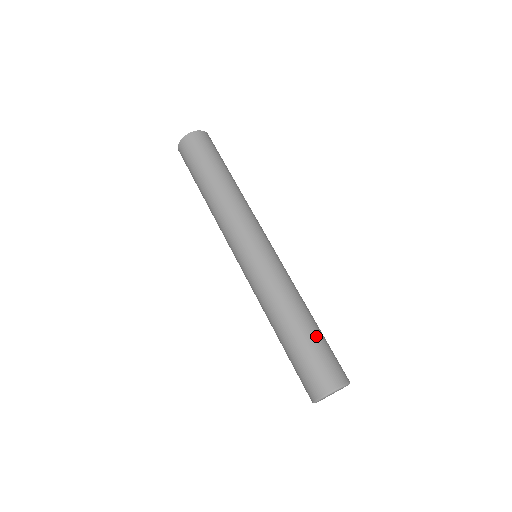
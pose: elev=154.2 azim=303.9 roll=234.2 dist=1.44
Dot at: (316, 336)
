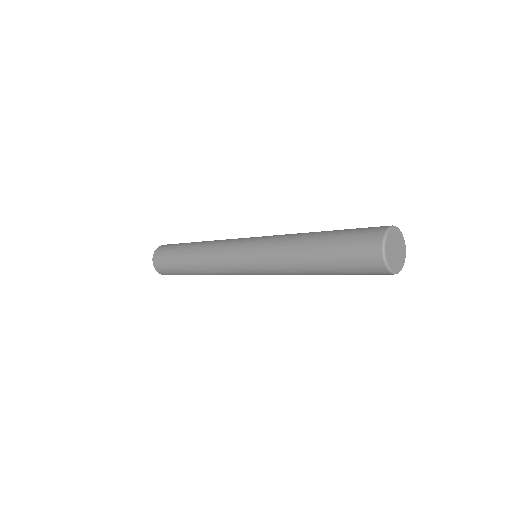
Dot at: occluded
